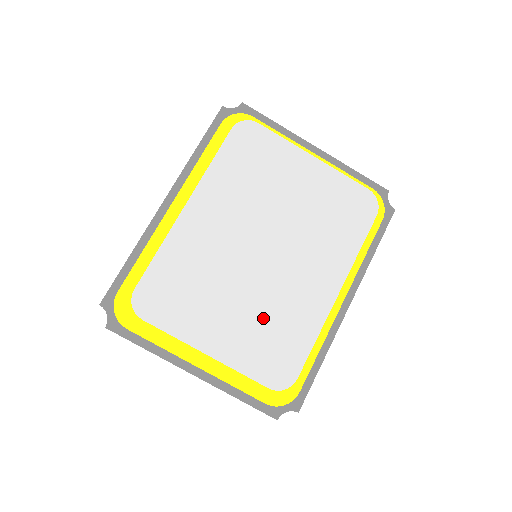
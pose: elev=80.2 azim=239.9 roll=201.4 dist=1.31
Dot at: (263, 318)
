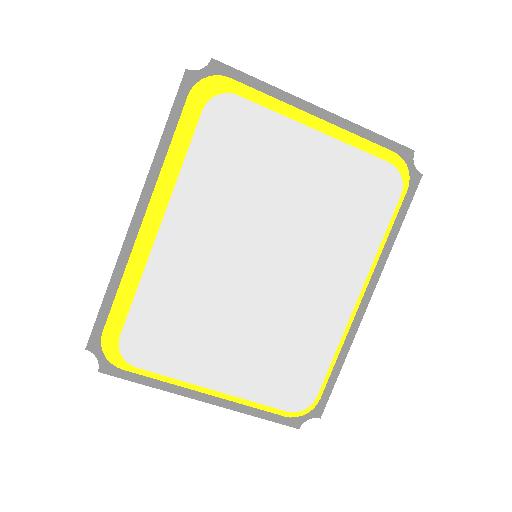
Dot at: (272, 341)
